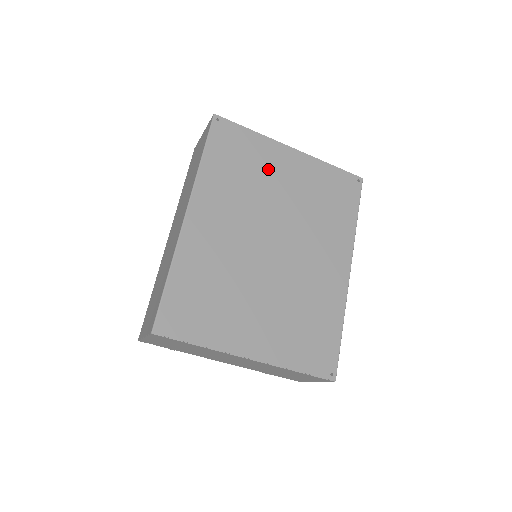
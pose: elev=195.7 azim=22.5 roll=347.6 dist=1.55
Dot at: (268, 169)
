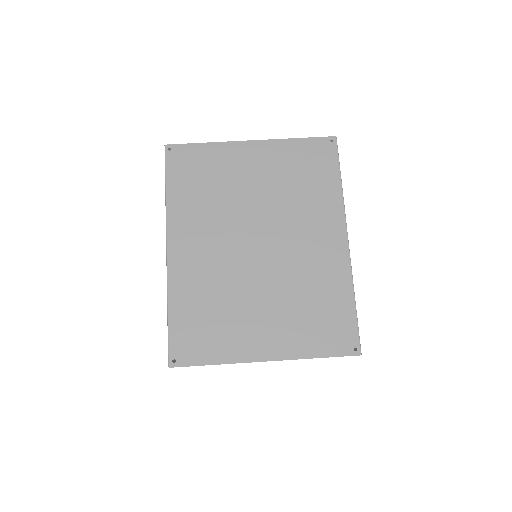
Dot at: (232, 173)
